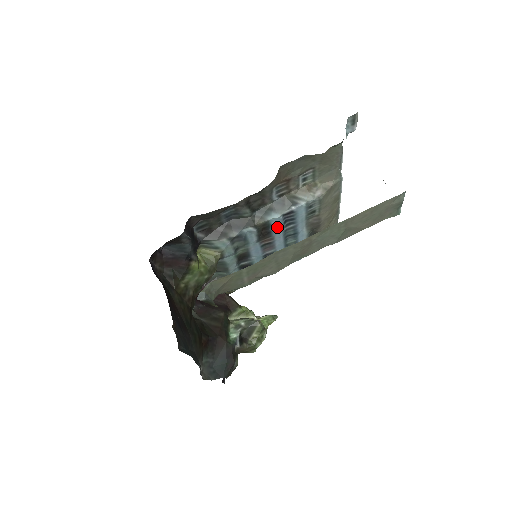
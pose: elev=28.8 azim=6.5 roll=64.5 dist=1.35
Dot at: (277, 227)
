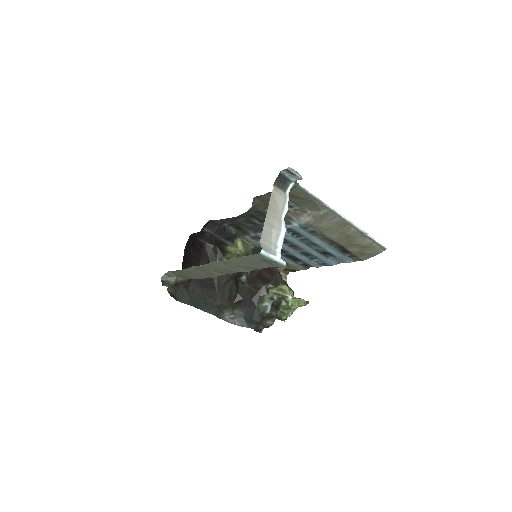
Dot at: (287, 236)
